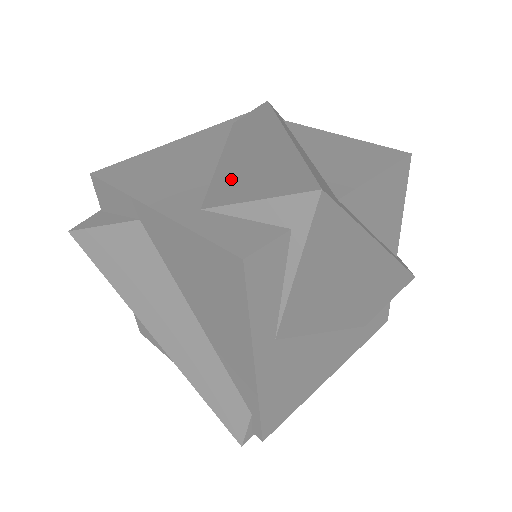
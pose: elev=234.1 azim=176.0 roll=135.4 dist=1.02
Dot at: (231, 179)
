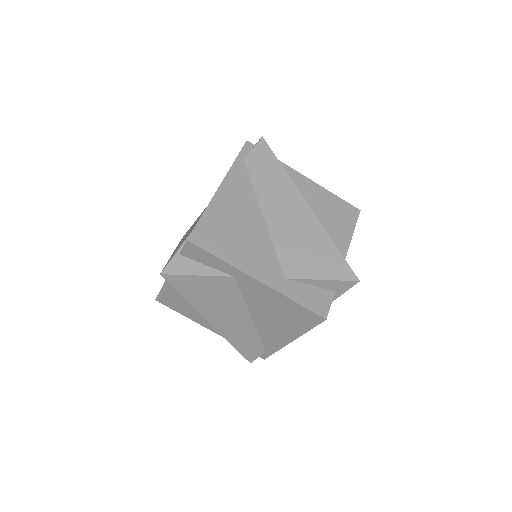
Dot at: (291, 250)
